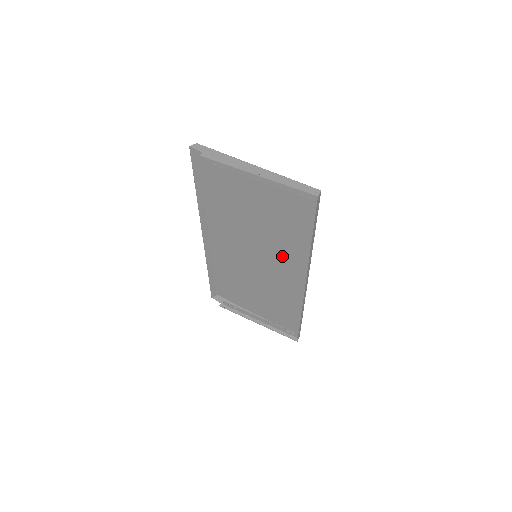
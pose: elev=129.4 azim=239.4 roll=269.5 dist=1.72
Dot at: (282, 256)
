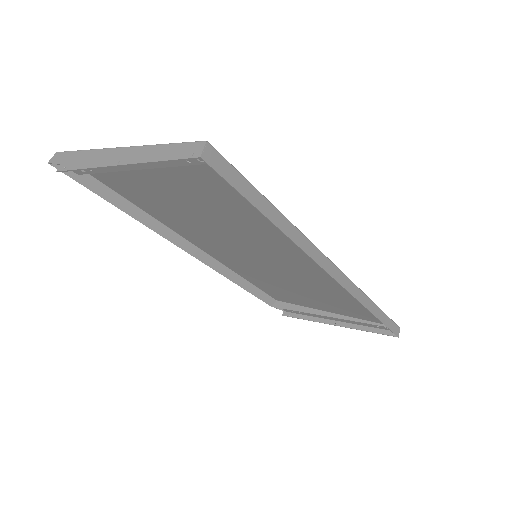
Dot at: (279, 248)
